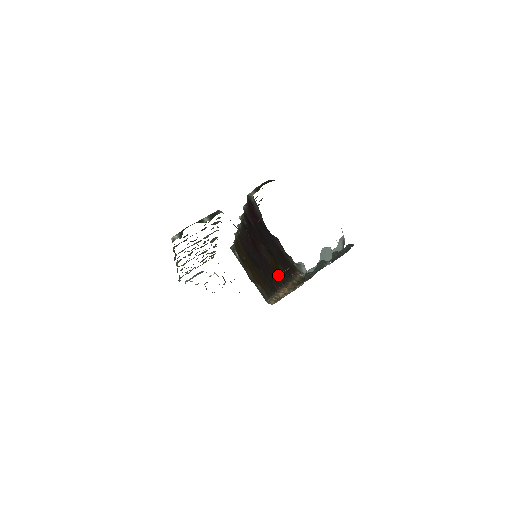
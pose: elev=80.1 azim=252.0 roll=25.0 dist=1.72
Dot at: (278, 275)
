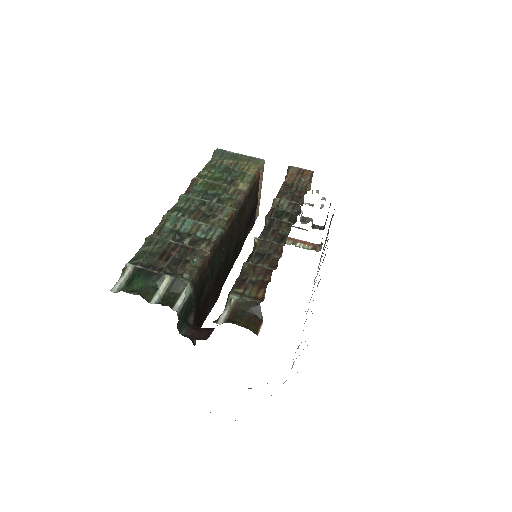
Dot at: occluded
